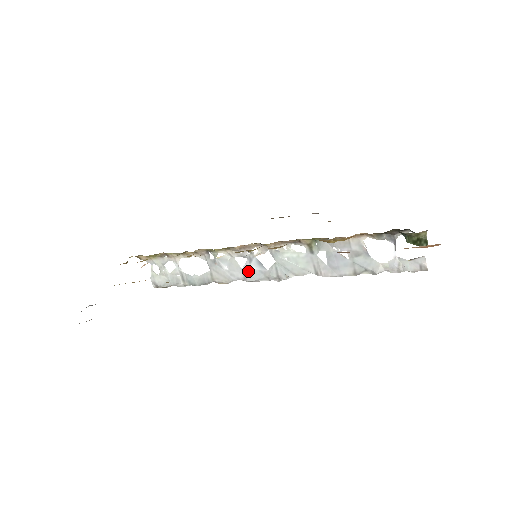
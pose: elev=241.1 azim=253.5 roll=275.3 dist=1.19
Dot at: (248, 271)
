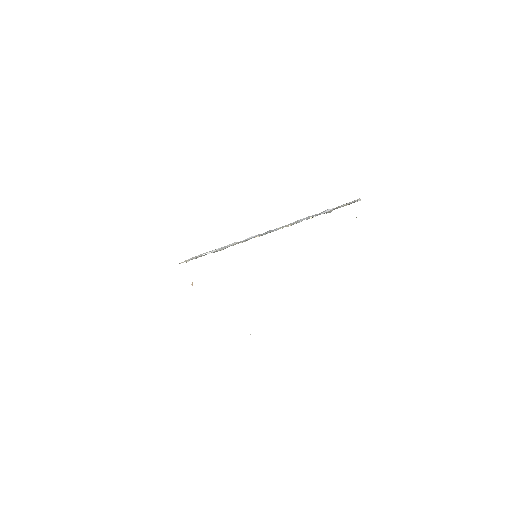
Dot at: (245, 240)
